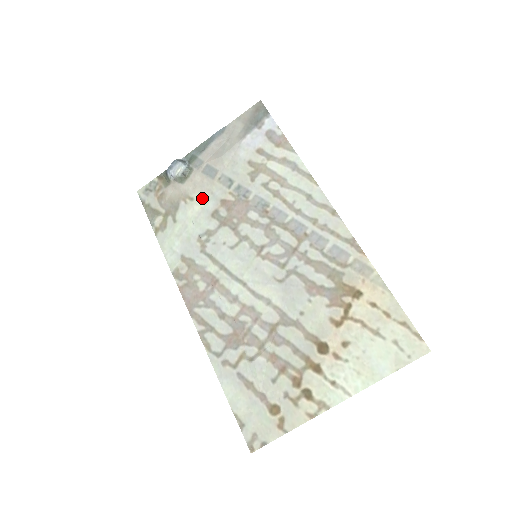
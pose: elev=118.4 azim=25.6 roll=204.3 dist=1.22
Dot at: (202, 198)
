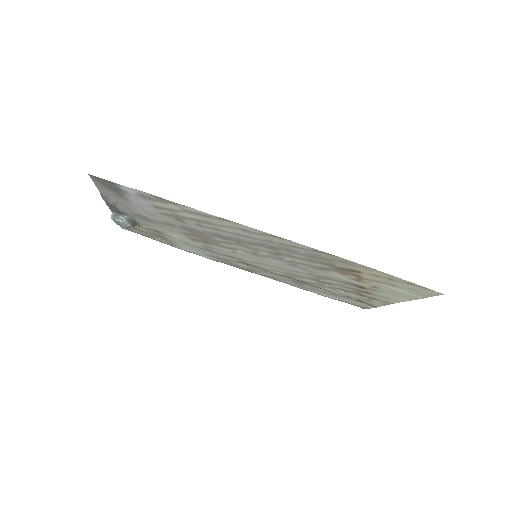
Dot at: (169, 232)
